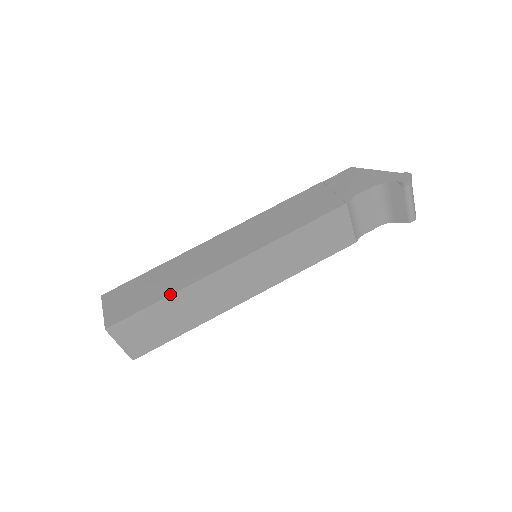
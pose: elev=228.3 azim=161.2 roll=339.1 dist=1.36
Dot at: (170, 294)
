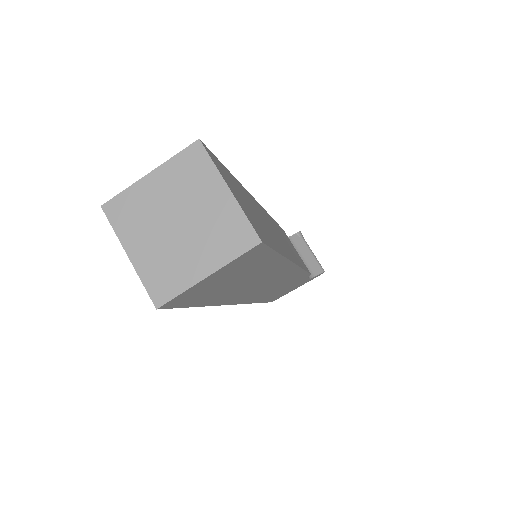
Dot at: occluded
